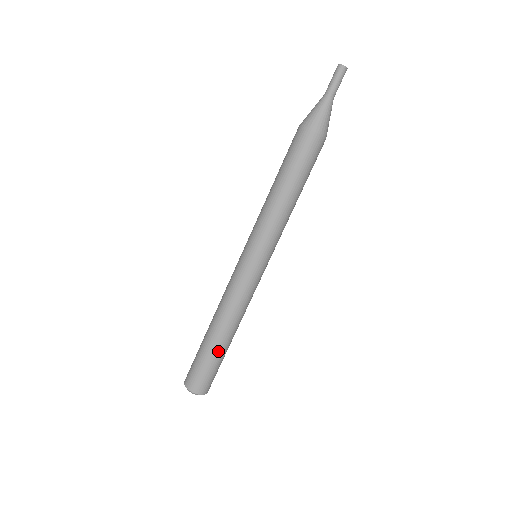
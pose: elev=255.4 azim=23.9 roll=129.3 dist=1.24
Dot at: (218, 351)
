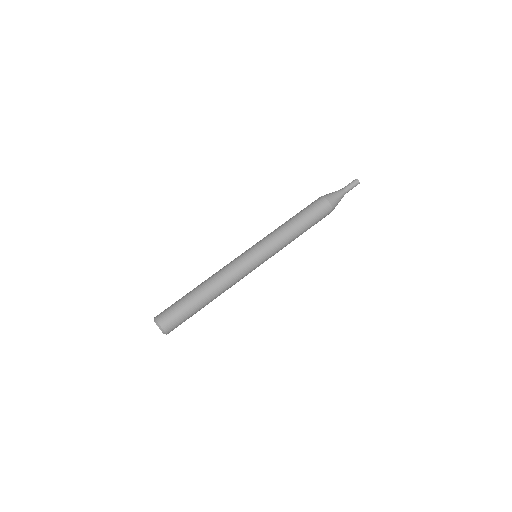
Dot at: (200, 308)
